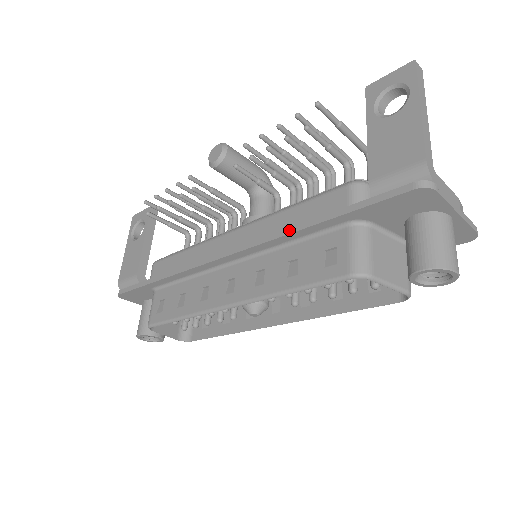
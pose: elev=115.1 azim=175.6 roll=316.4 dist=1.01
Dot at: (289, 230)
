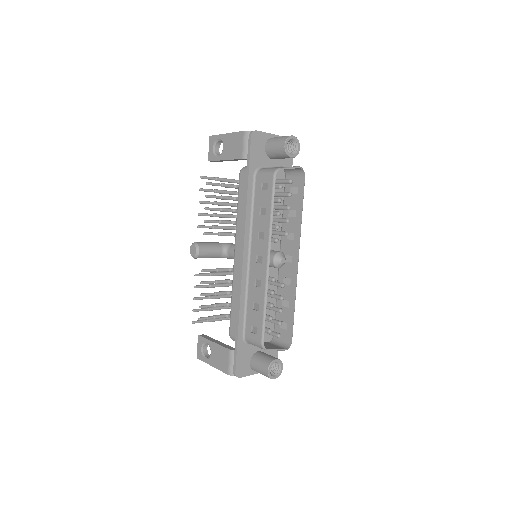
Dot at: (245, 207)
